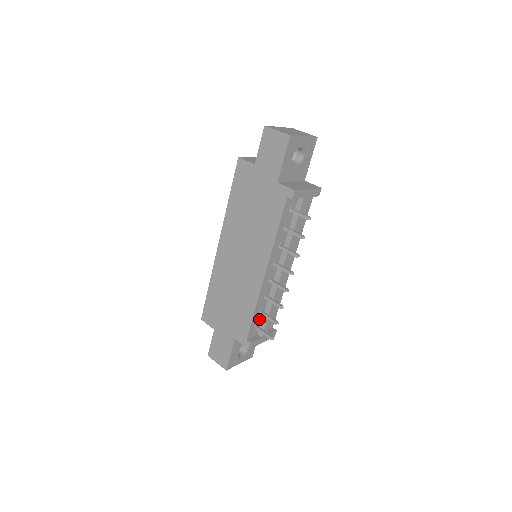
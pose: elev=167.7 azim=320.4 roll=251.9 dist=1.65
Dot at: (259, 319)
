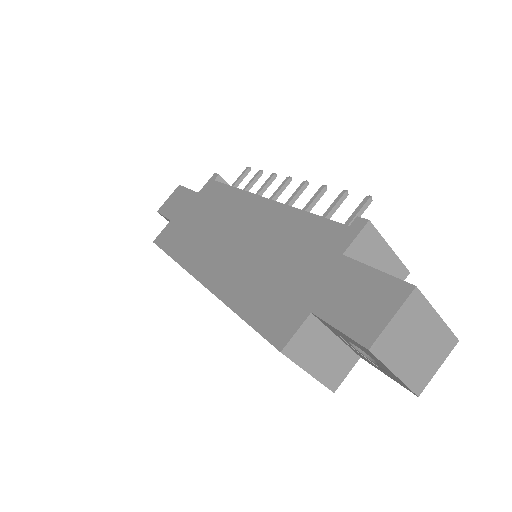
Dot at: occluded
